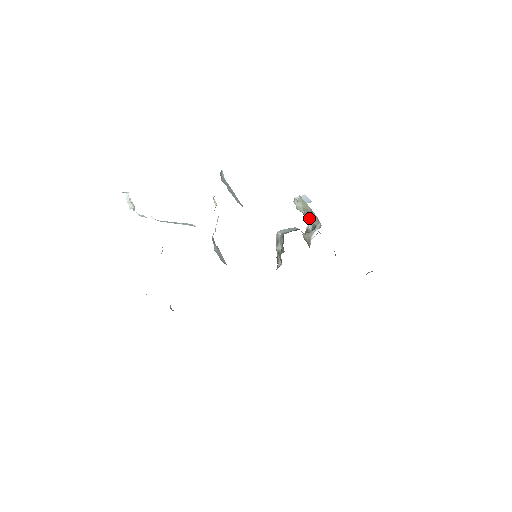
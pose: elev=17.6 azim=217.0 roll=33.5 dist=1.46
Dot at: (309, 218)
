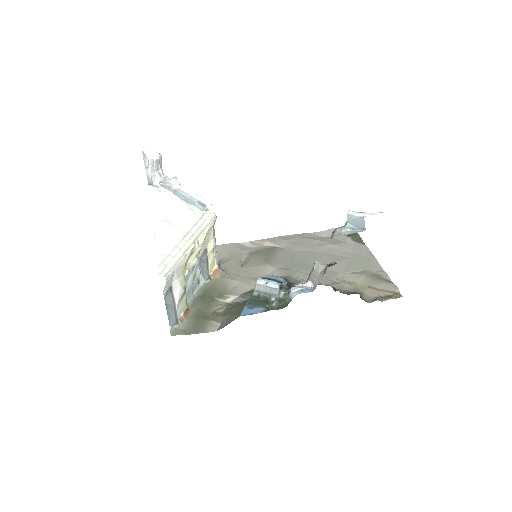
Dot at: occluded
